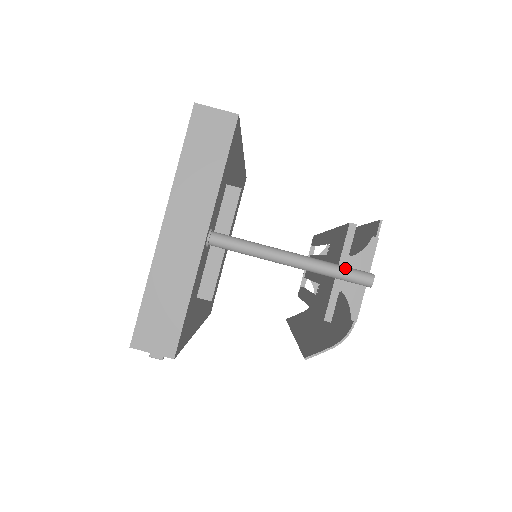
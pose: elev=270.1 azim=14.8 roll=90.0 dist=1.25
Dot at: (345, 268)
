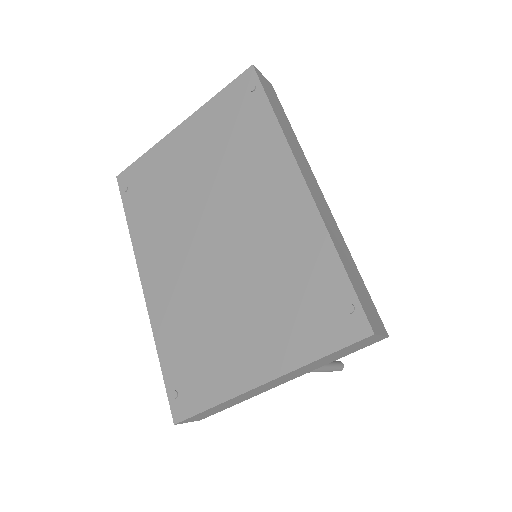
Dot at: (335, 368)
